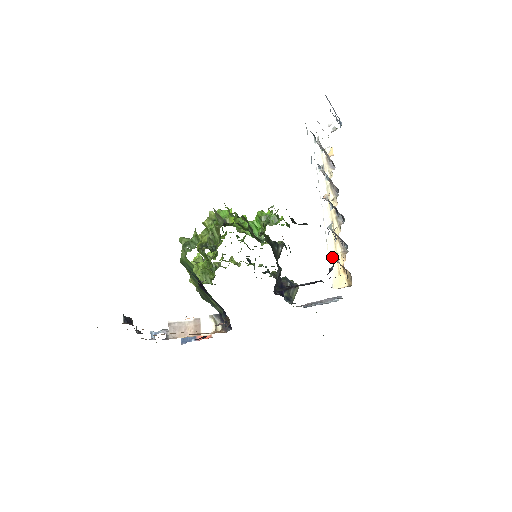
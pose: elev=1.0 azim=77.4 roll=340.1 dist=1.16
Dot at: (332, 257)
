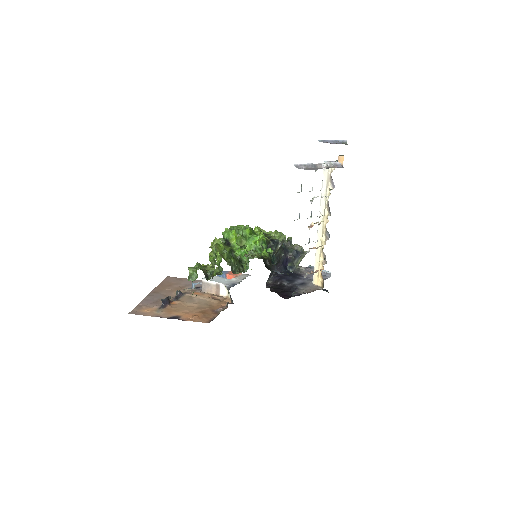
Dot at: (317, 260)
